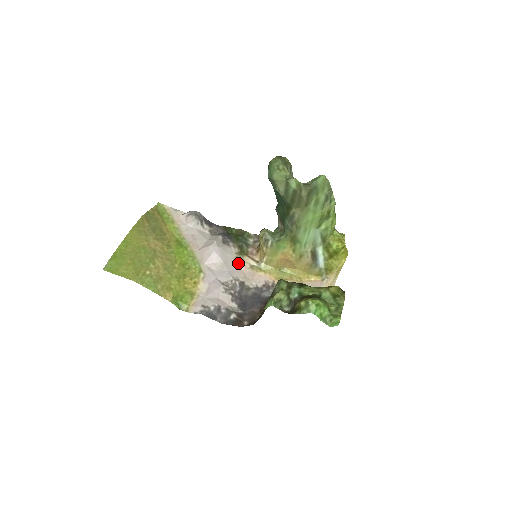
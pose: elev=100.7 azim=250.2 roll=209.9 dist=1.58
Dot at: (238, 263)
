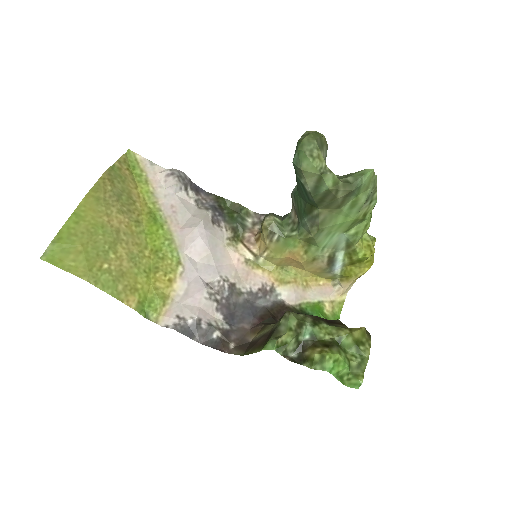
Dot at: (229, 254)
